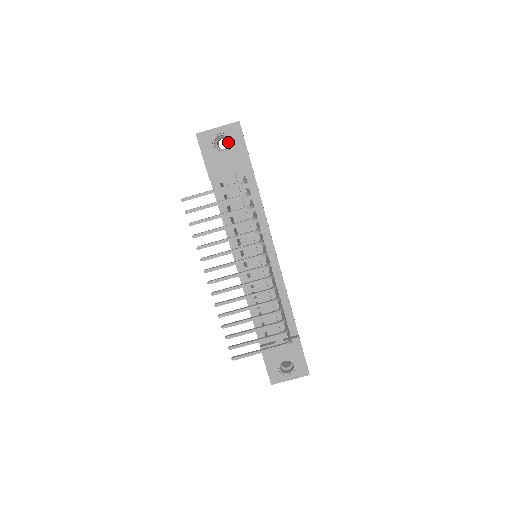
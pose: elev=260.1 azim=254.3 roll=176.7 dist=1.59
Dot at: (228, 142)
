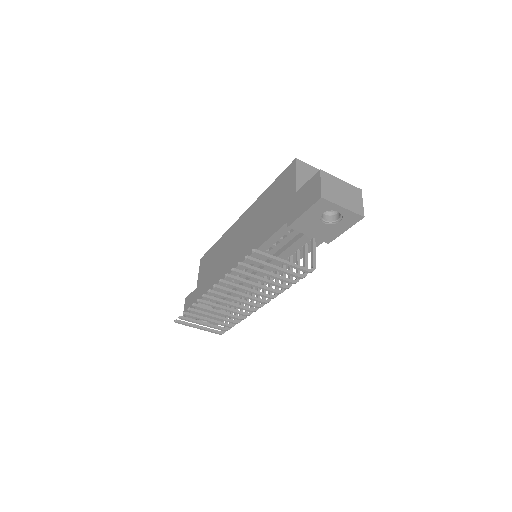
Dot at: (336, 211)
